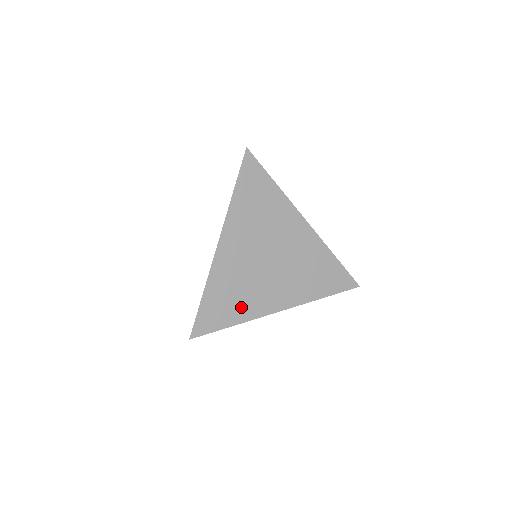
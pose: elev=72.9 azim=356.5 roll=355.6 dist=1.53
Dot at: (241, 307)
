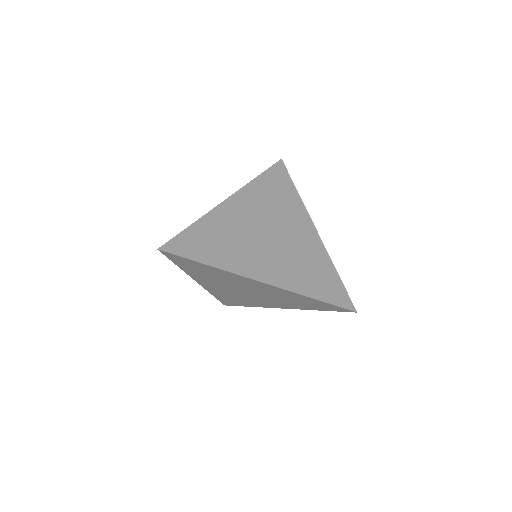
Dot at: (223, 255)
